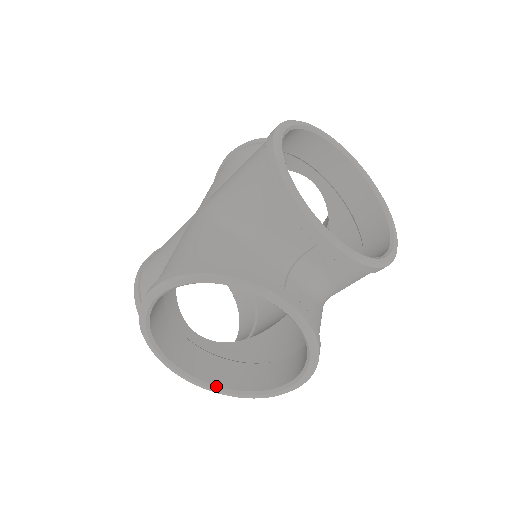
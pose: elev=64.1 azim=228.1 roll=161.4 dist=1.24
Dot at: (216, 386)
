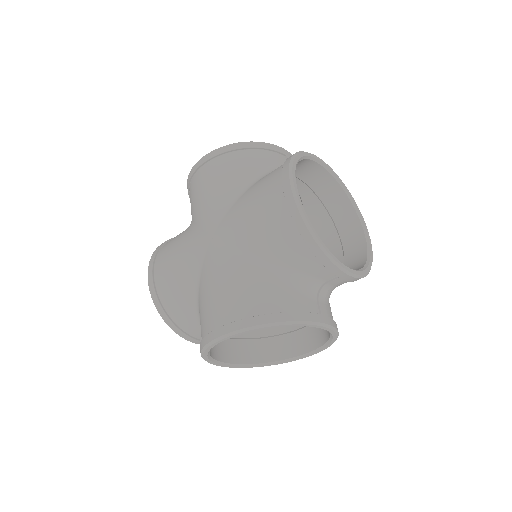
Dot at: (251, 364)
